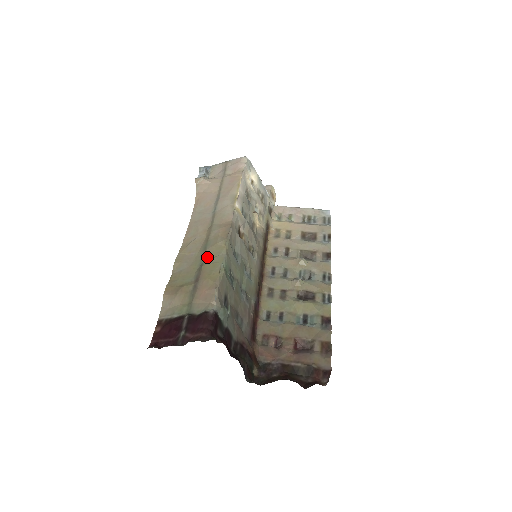
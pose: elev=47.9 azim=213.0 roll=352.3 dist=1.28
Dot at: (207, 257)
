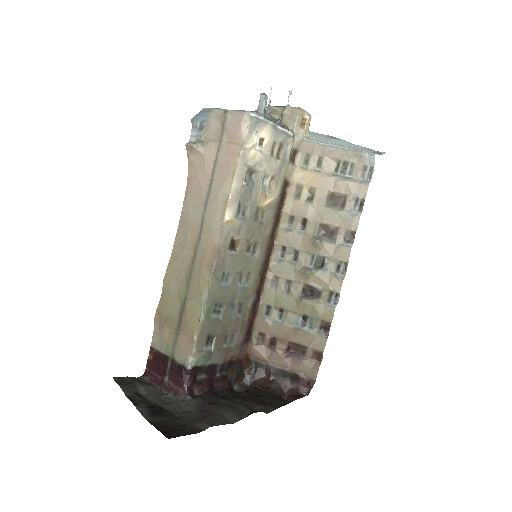
Dot at: (191, 291)
